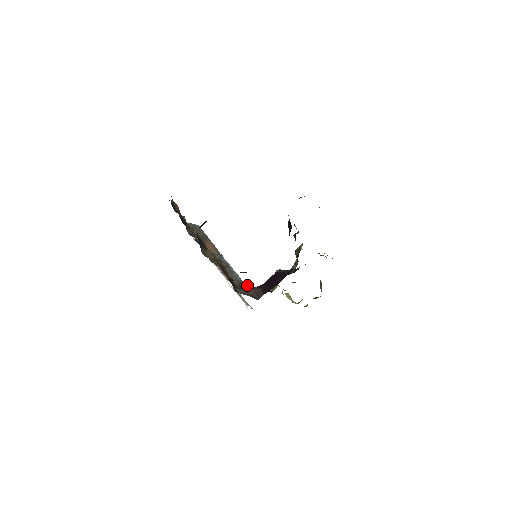
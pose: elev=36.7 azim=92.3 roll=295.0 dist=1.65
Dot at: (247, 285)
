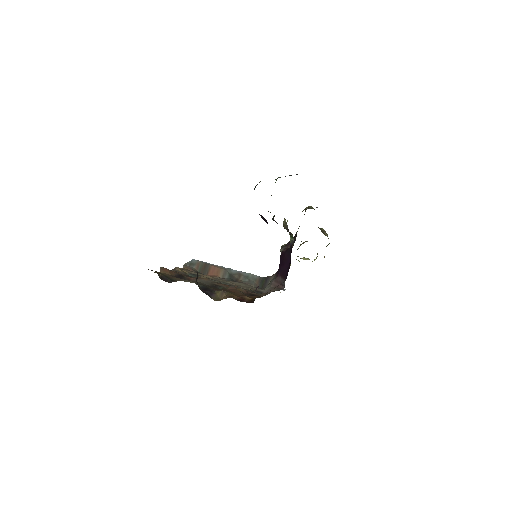
Dot at: (266, 278)
